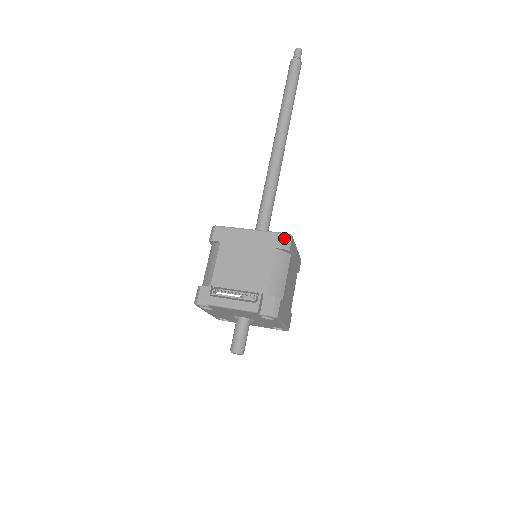
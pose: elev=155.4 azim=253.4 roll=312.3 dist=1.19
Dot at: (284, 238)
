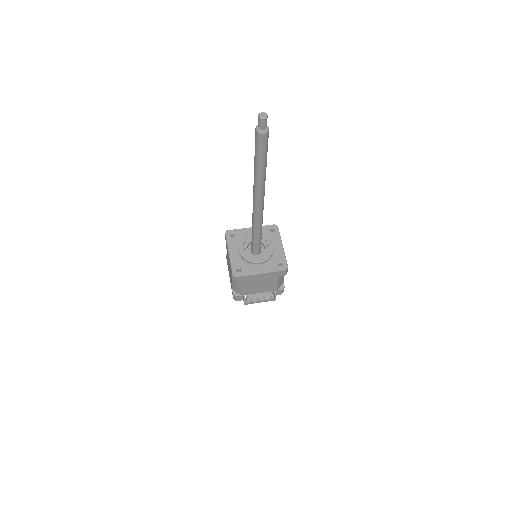
Dot at: (284, 272)
